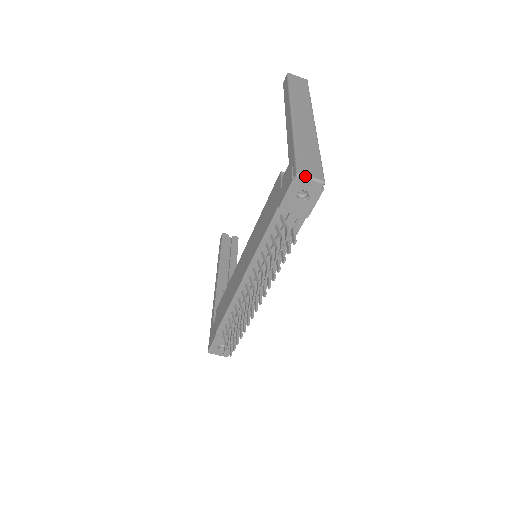
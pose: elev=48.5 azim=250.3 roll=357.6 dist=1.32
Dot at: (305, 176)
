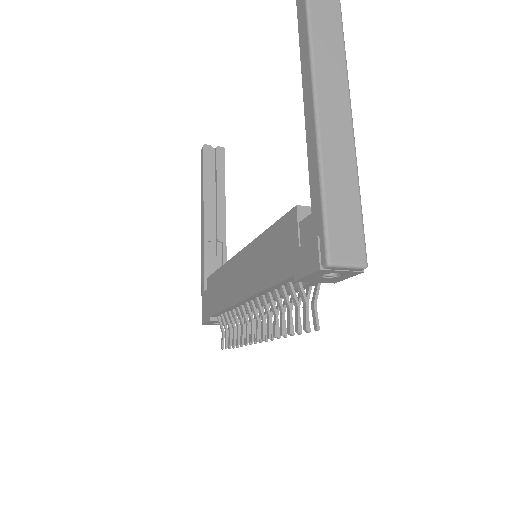
Dot at: (339, 265)
